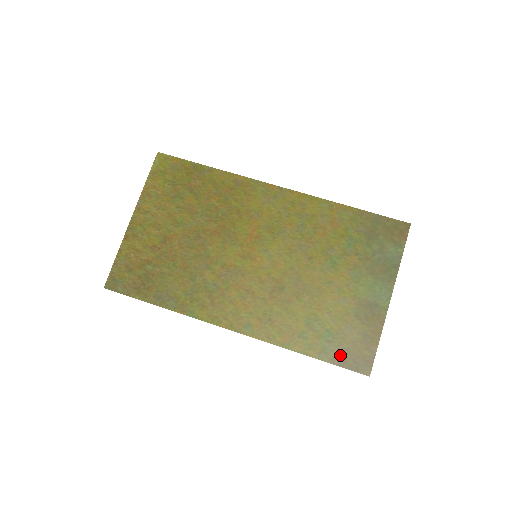
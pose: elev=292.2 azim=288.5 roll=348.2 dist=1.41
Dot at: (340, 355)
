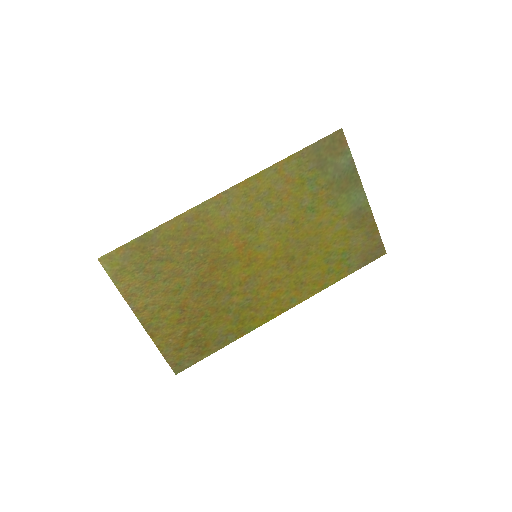
Dot at: (361, 259)
